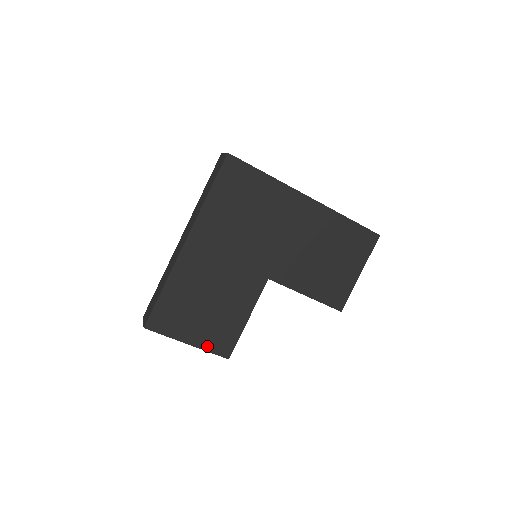
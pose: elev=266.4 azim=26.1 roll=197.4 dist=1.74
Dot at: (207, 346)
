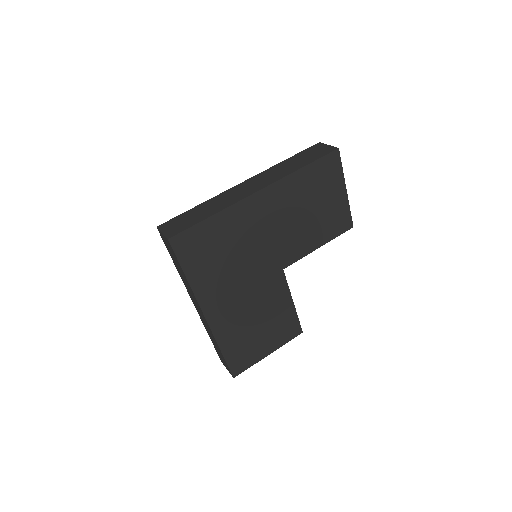
Dot at: (282, 342)
